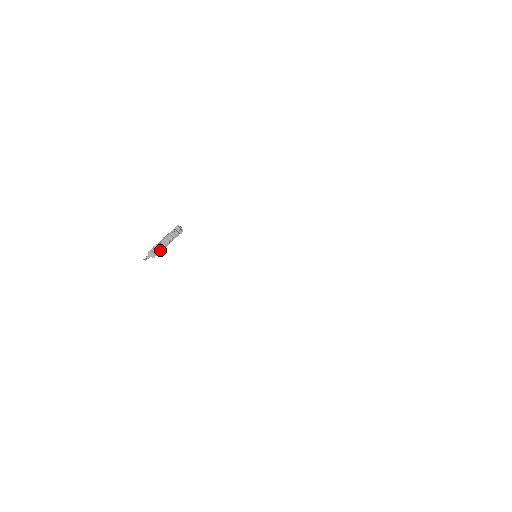
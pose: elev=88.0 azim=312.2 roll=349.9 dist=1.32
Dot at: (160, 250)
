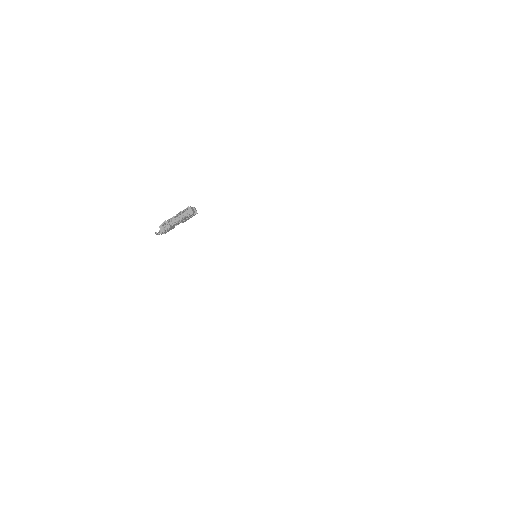
Dot at: (169, 226)
